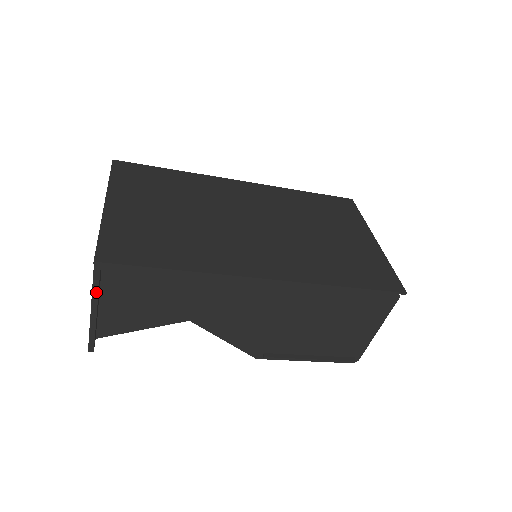
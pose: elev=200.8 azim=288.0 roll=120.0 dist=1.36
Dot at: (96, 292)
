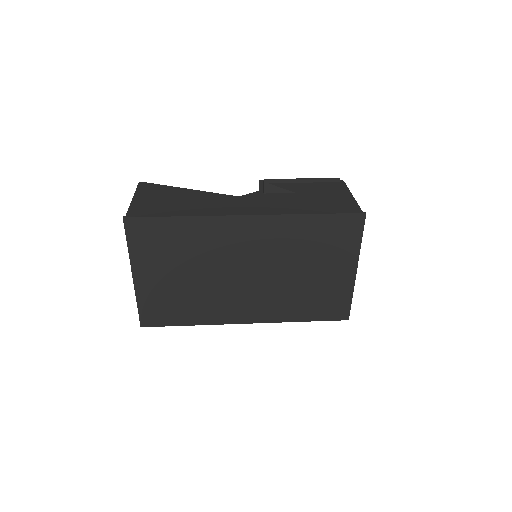
Dot at: occluded
